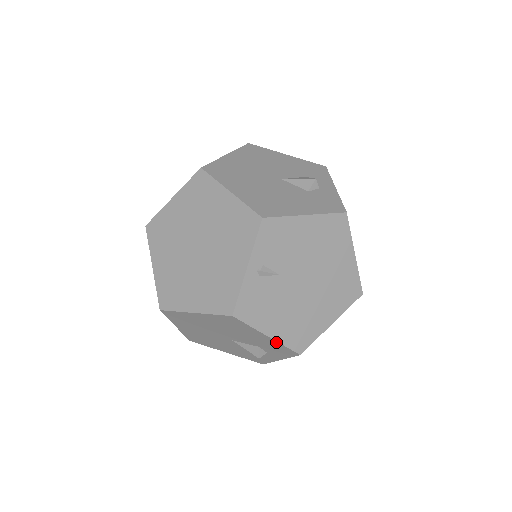
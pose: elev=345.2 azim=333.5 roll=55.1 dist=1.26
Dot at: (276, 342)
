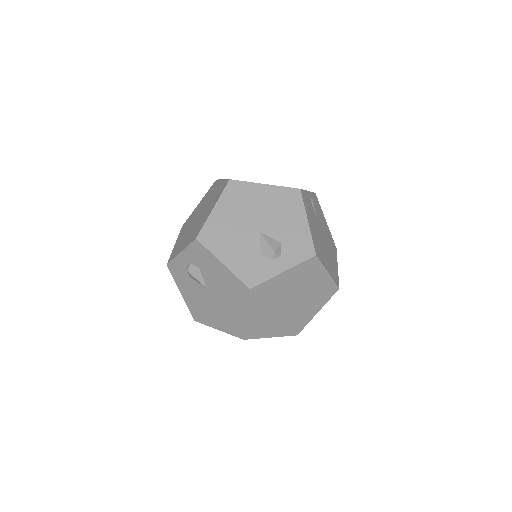
Dot at: (308, 231)
